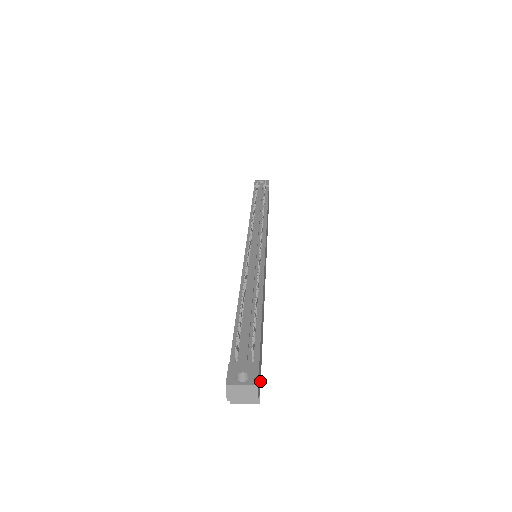
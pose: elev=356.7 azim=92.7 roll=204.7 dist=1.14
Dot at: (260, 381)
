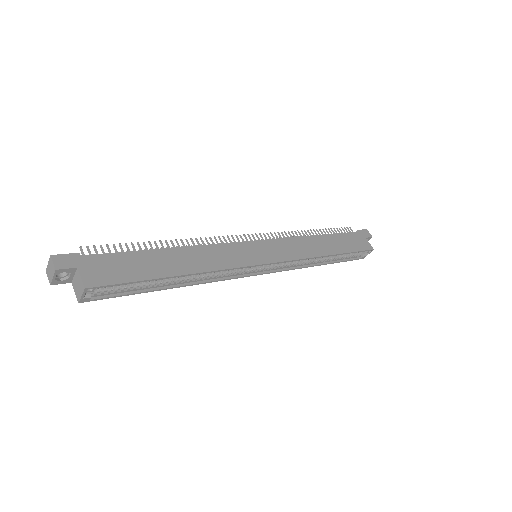
Dot at: (107, 281)
